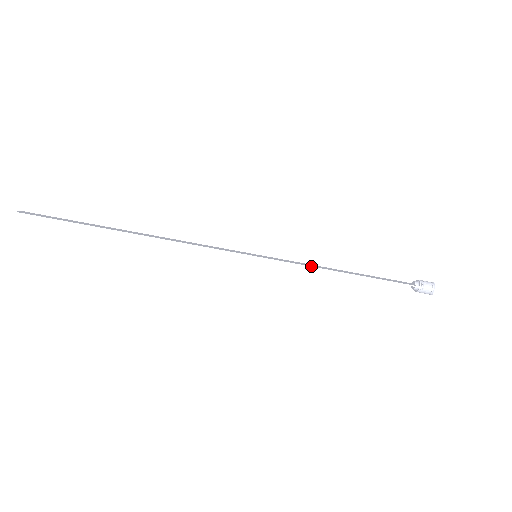
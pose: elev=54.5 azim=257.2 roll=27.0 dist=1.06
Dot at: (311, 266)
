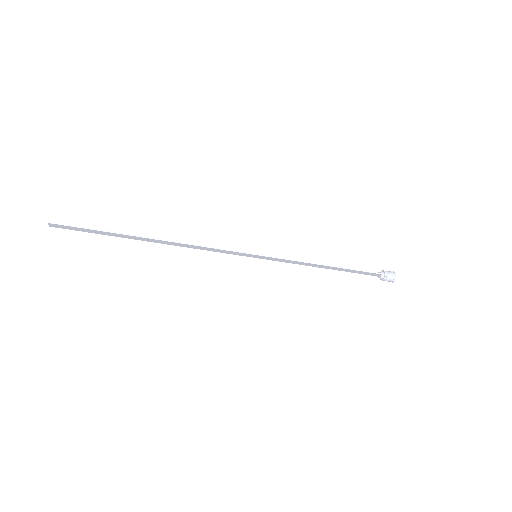
Dot at: (301, 261)
